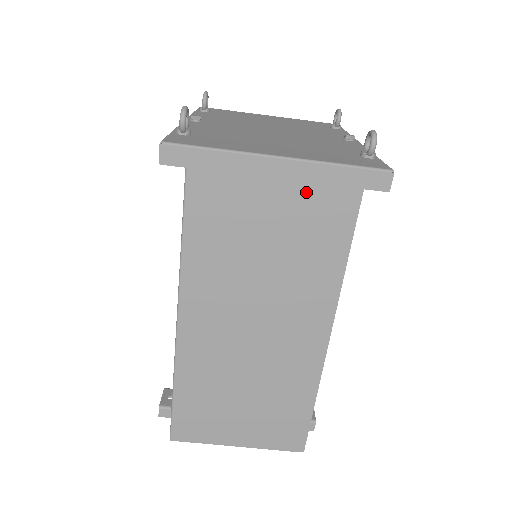
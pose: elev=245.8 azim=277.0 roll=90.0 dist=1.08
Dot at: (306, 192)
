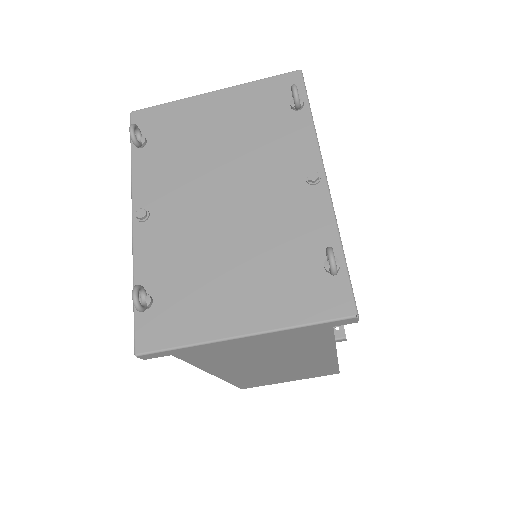
Dot at: occluded
